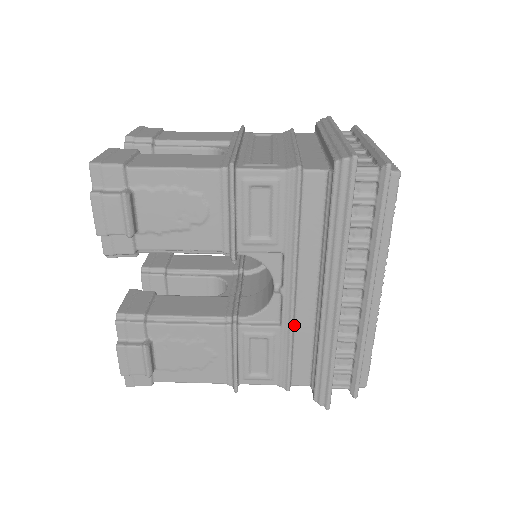
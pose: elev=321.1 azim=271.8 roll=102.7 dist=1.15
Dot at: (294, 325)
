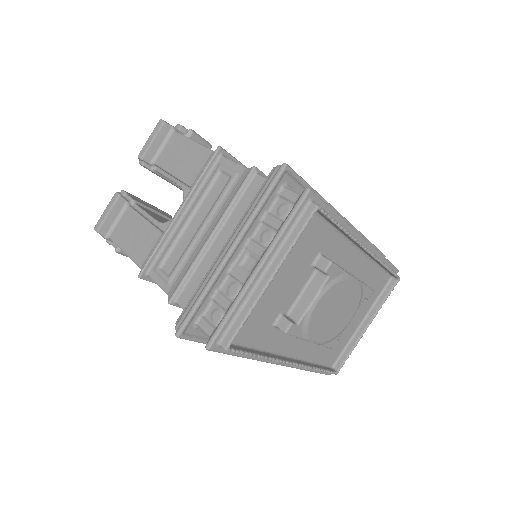
Dot at: occluded
